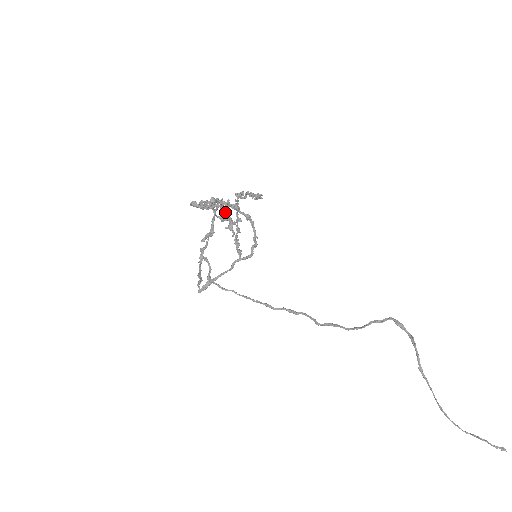
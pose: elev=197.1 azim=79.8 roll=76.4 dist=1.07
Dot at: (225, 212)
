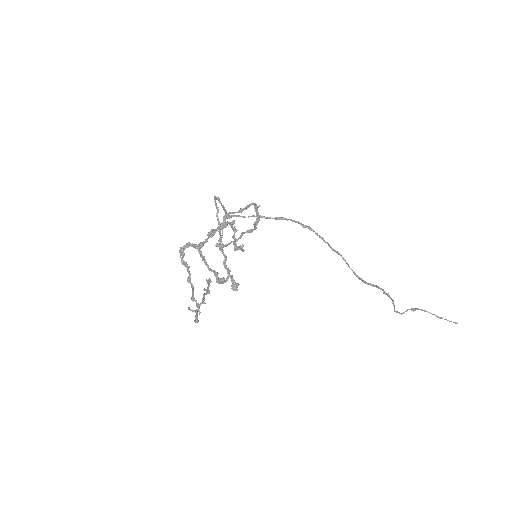
Dot at: (214, 233)
